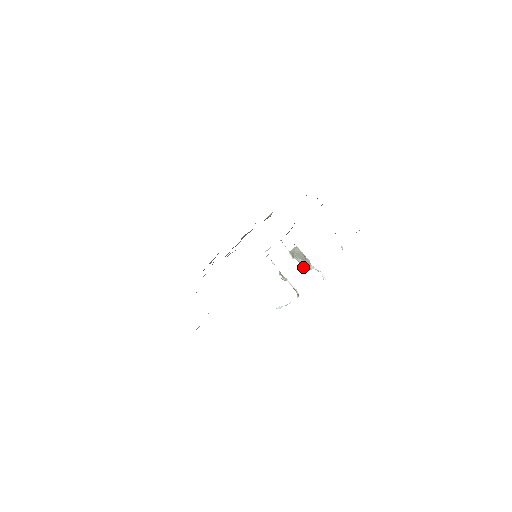
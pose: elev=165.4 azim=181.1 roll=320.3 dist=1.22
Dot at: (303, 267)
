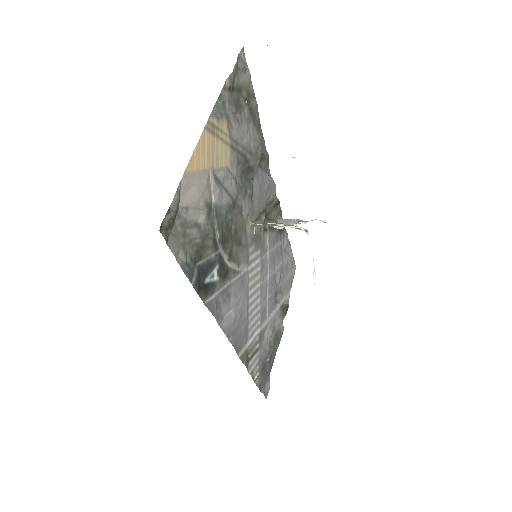
Dot at: (298, 224)
